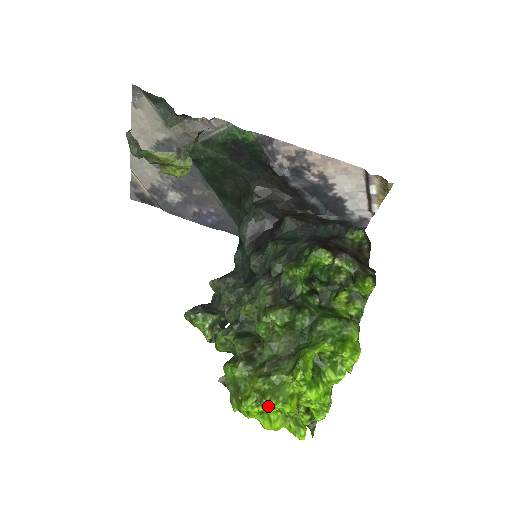
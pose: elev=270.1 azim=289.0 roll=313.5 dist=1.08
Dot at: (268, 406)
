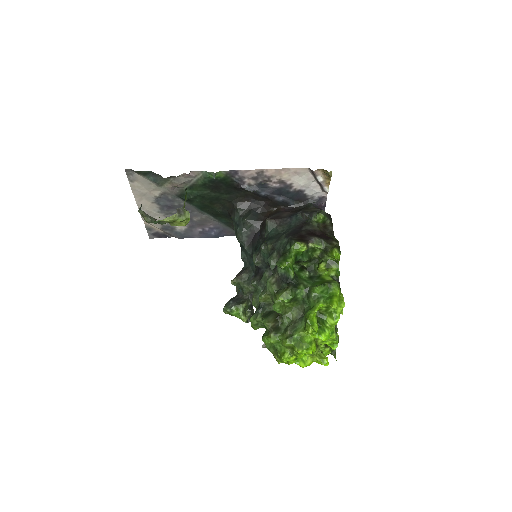
Dot at: (298, 354)
